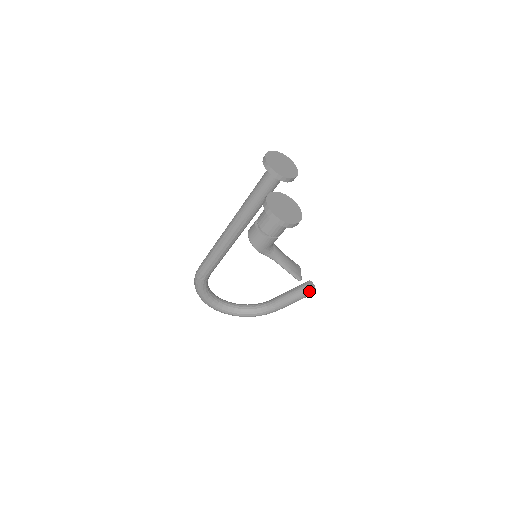
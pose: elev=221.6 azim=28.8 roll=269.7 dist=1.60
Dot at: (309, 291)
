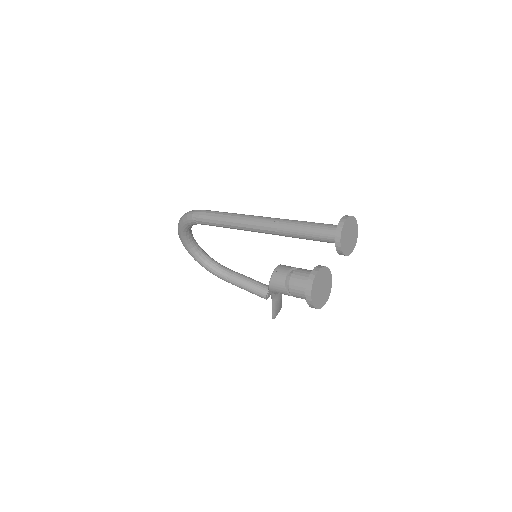
Dot at: (264, 296)
